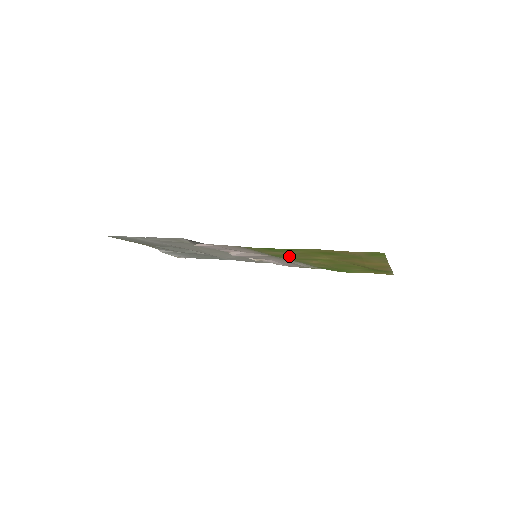
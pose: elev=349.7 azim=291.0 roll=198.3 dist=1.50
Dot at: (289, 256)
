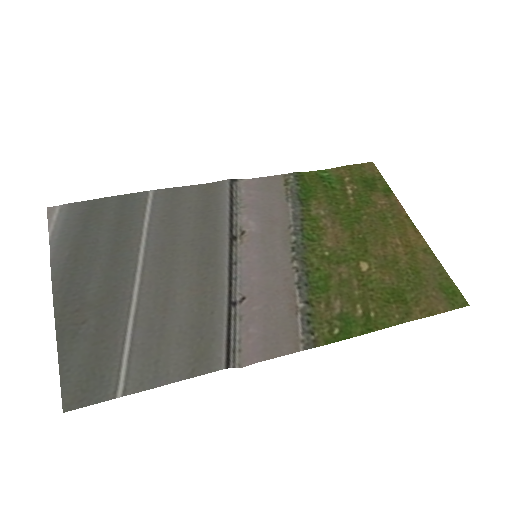
Dot at: (331, 282)
